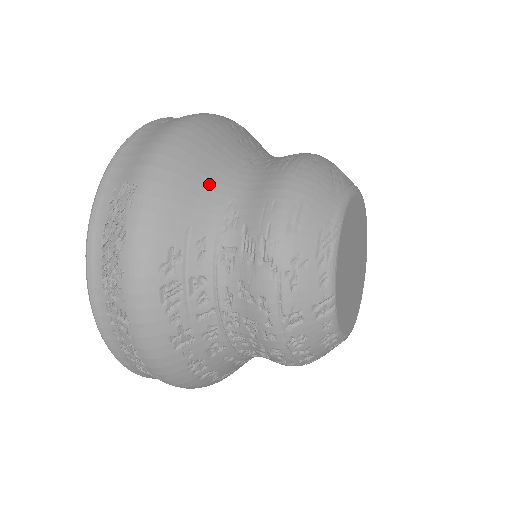
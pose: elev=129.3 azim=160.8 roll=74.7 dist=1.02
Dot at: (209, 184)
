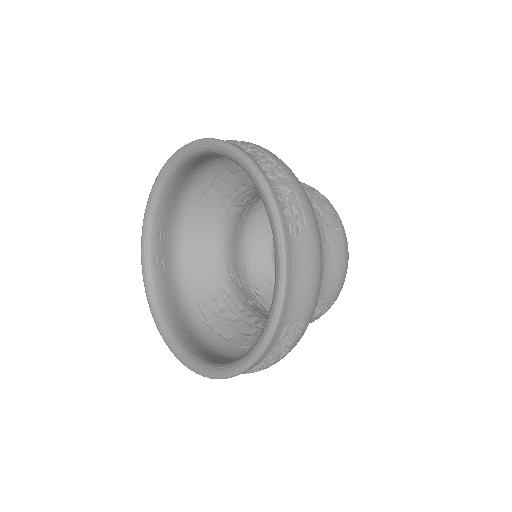
Dot at: occluded
